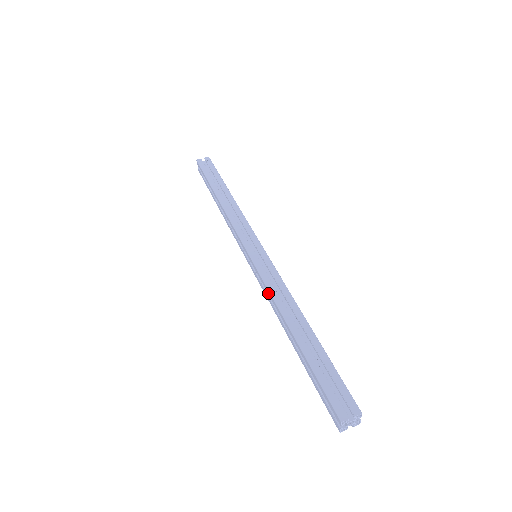
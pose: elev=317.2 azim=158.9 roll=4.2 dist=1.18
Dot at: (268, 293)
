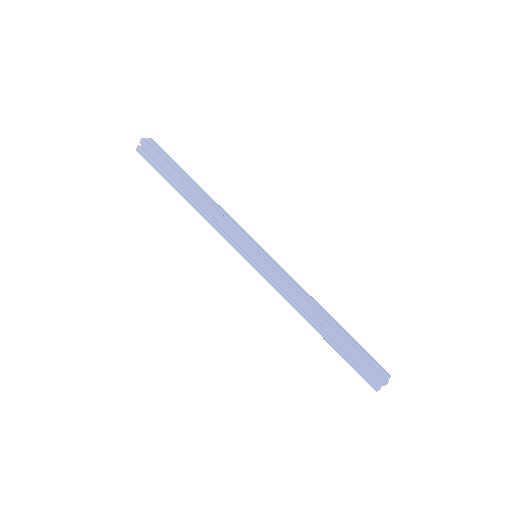
Dot at: (285, 297)
